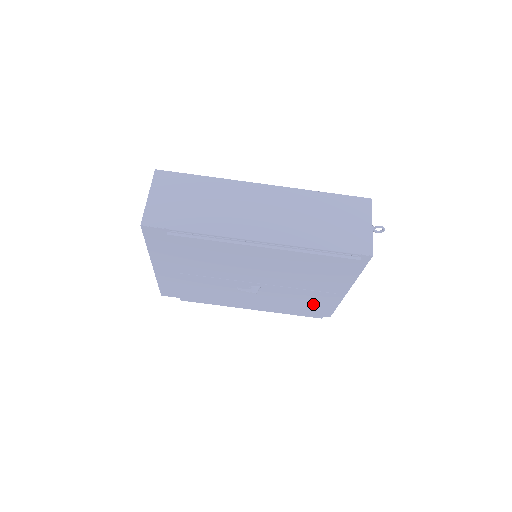
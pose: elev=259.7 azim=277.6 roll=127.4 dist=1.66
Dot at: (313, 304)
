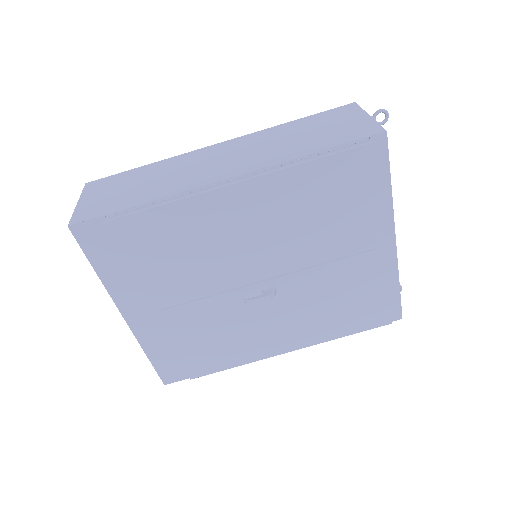
Dot at: (363, 292)
